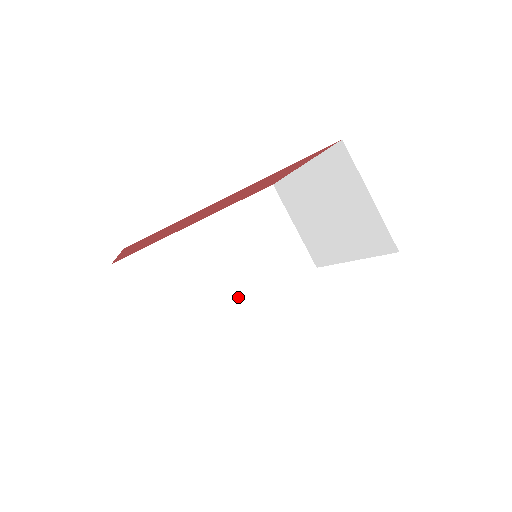
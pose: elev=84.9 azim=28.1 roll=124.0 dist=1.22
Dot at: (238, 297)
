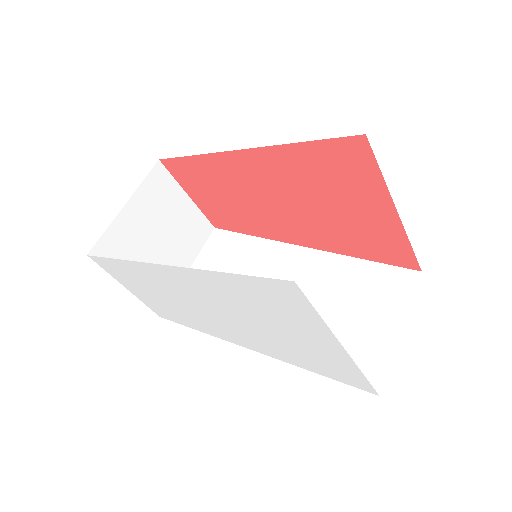
Dot at: occluded
